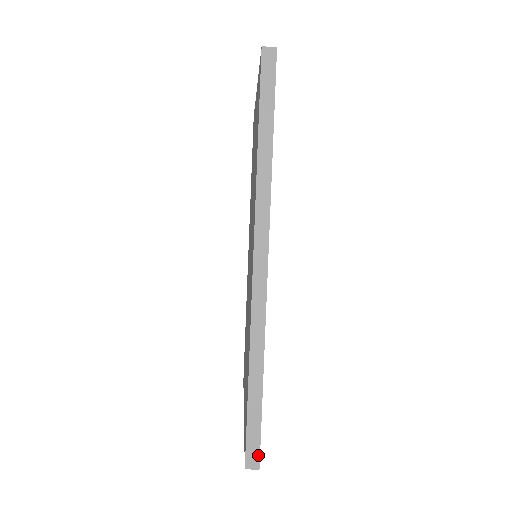
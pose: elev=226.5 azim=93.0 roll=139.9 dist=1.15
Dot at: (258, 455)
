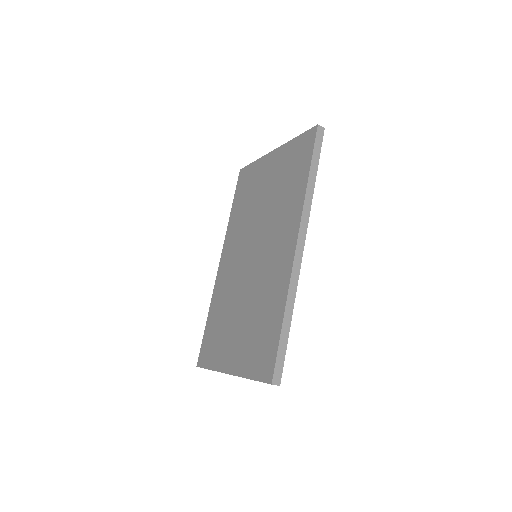
Dot at: (281, 375)
